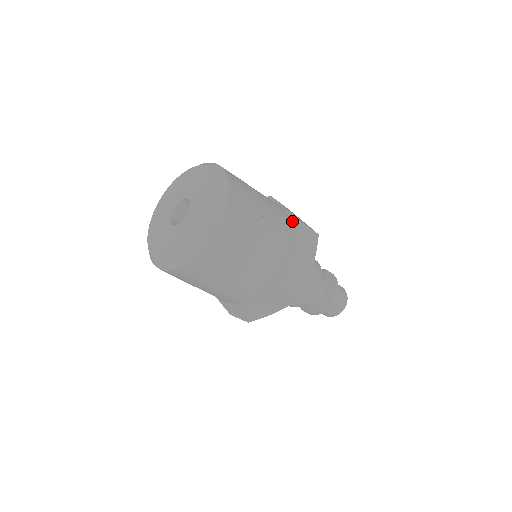
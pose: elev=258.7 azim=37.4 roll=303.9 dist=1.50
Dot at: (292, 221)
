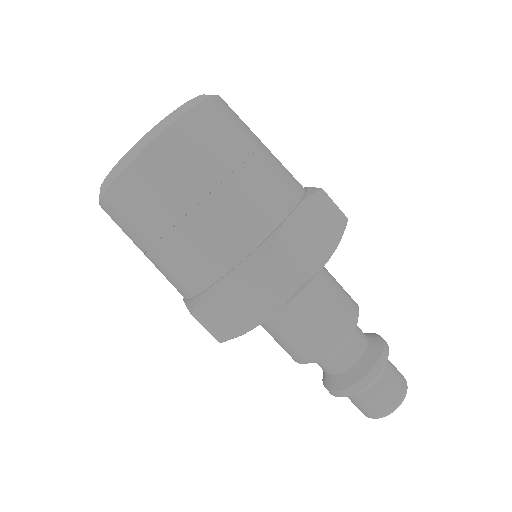
Dot at: (308, 189)
